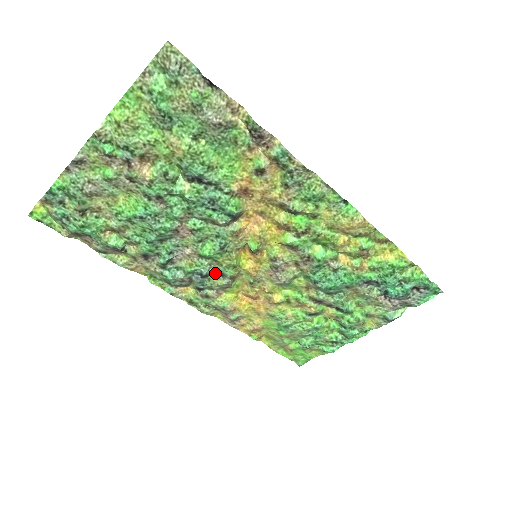
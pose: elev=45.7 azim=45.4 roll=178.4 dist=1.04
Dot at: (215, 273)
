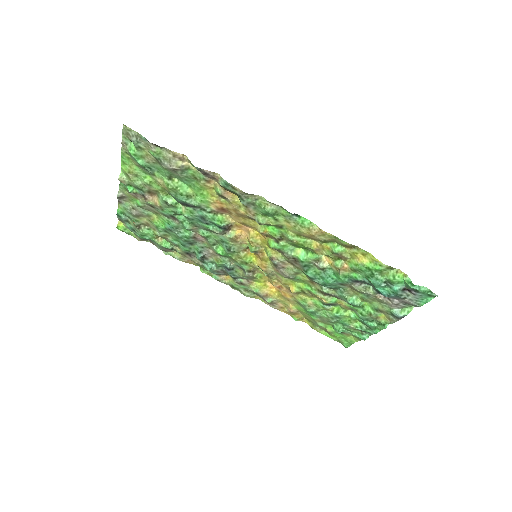
Dot at: (237, 267)
